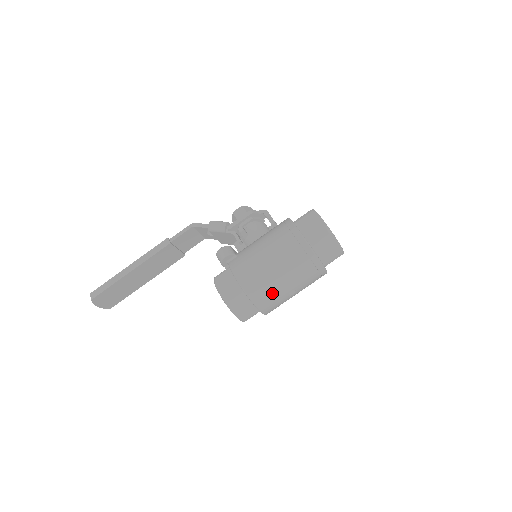
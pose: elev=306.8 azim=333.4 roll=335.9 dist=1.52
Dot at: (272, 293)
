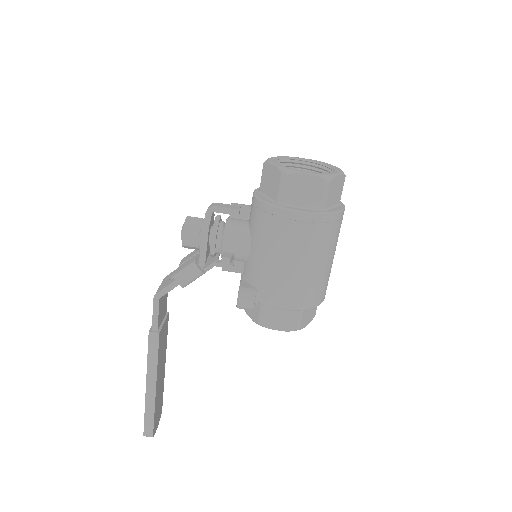
Dot at: (326, 280)
